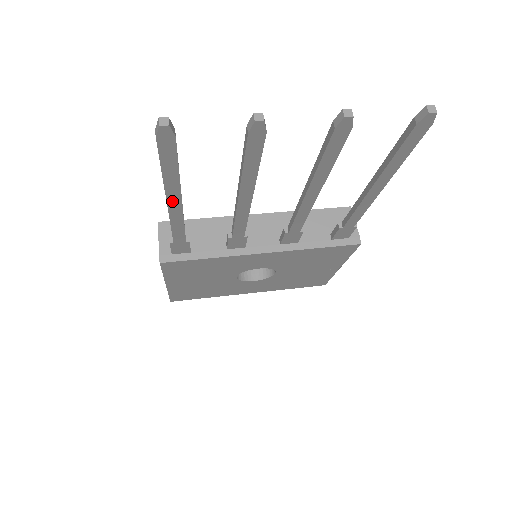
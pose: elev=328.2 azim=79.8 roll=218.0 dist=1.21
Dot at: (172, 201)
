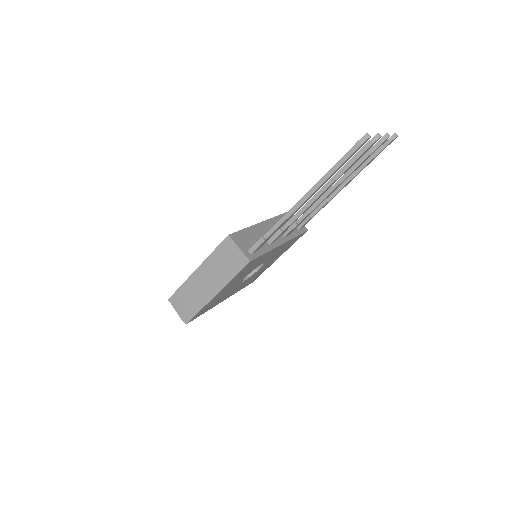
Dot at: (312, 195)
